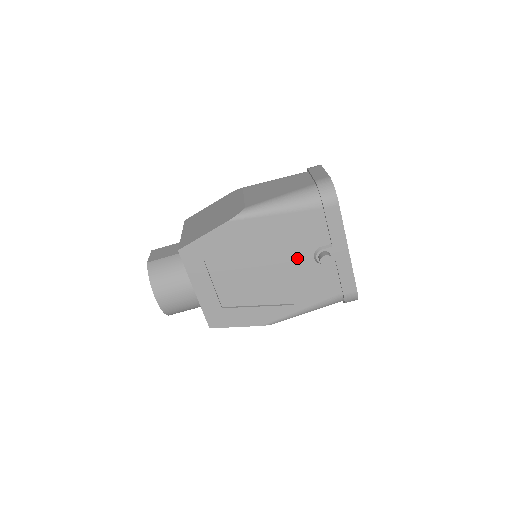
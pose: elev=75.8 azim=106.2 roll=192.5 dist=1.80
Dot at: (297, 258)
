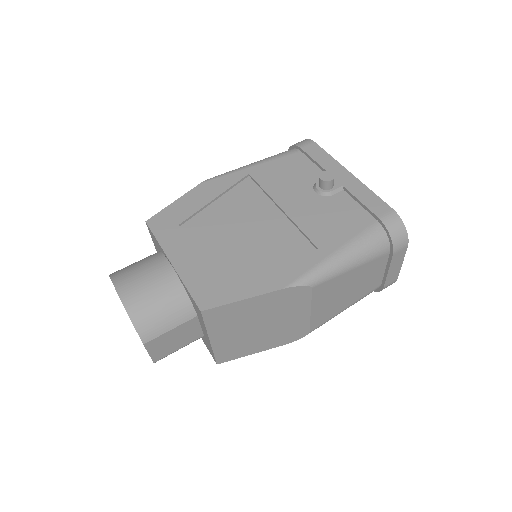
Dot at: (295, 198)
